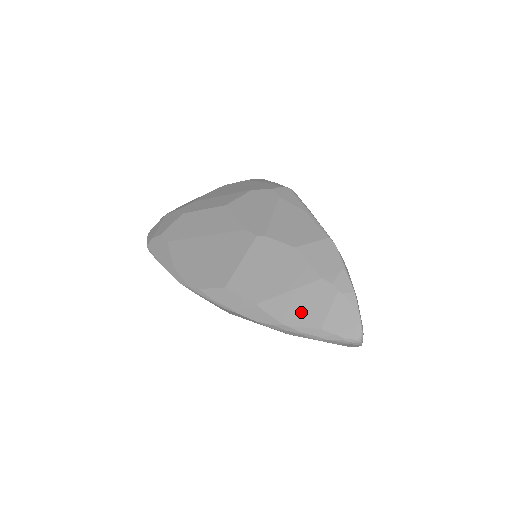
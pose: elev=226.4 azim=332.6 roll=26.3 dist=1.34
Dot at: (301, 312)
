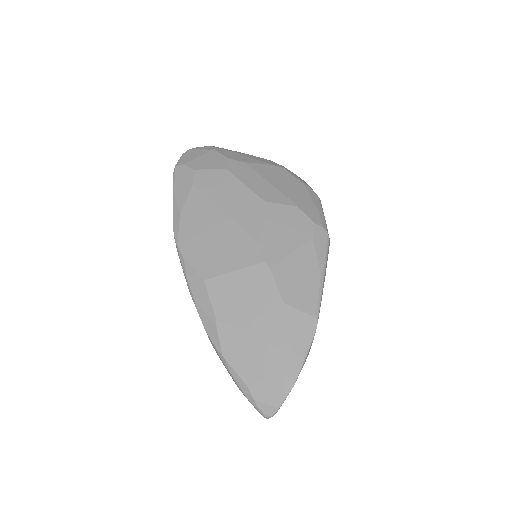
Dot at: (243, 359)
